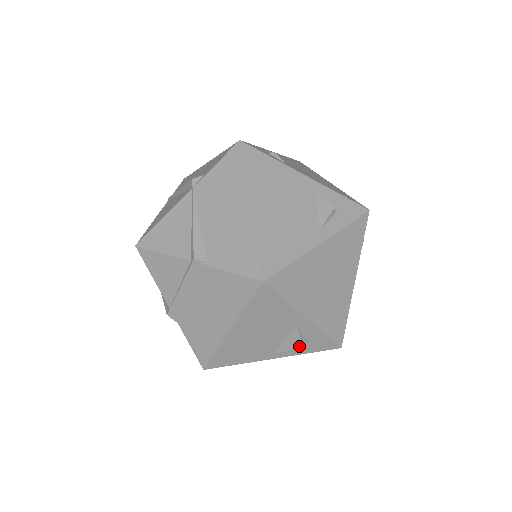
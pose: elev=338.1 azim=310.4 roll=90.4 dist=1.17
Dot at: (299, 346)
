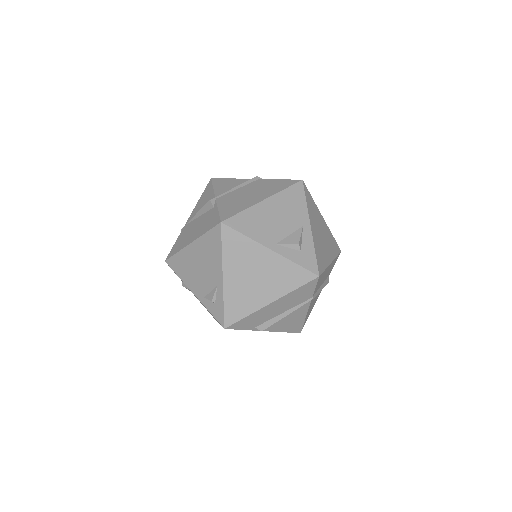
Dot at: (297, 242)
